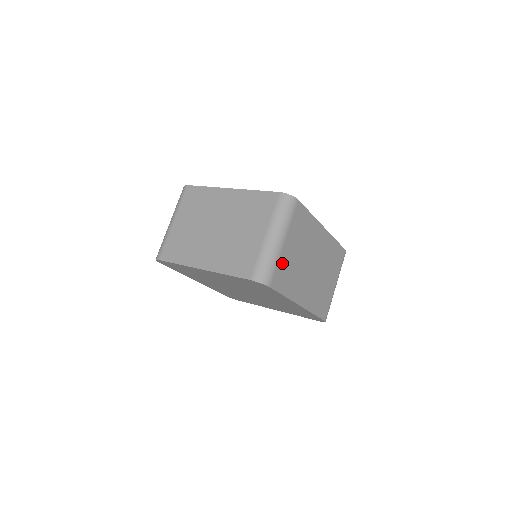
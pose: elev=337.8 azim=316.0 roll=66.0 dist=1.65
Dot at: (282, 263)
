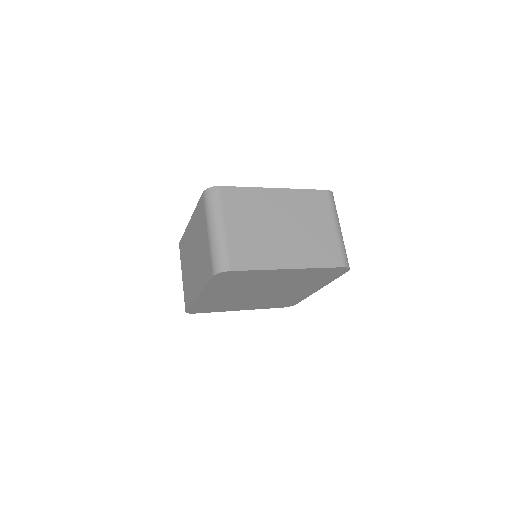
Dot at: occluded
